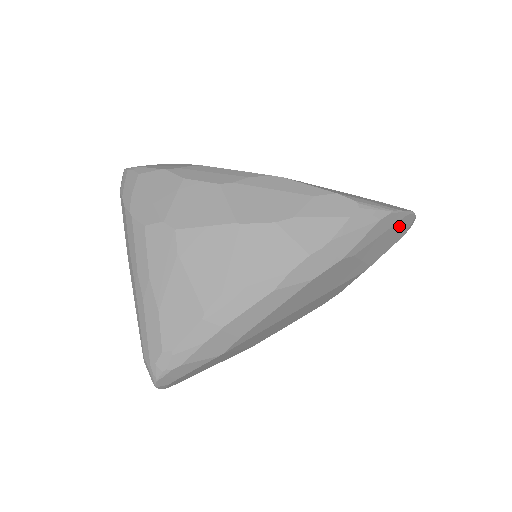
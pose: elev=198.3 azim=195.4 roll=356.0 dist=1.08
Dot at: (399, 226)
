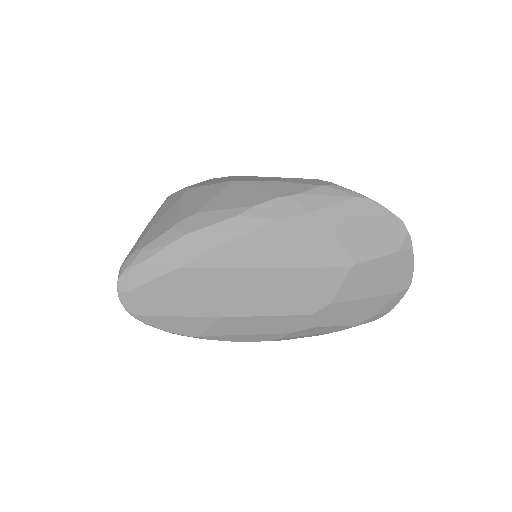
Dot at: (384, 226)
